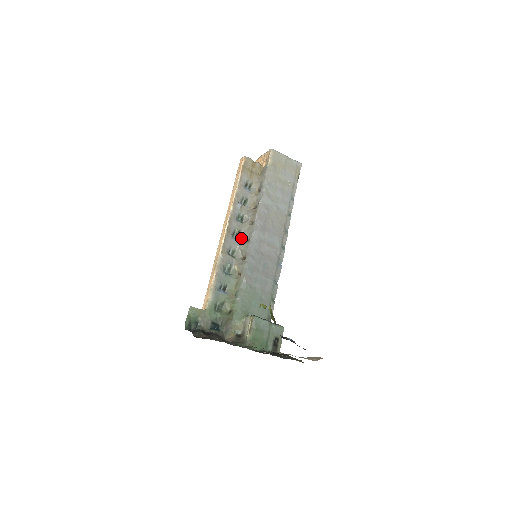
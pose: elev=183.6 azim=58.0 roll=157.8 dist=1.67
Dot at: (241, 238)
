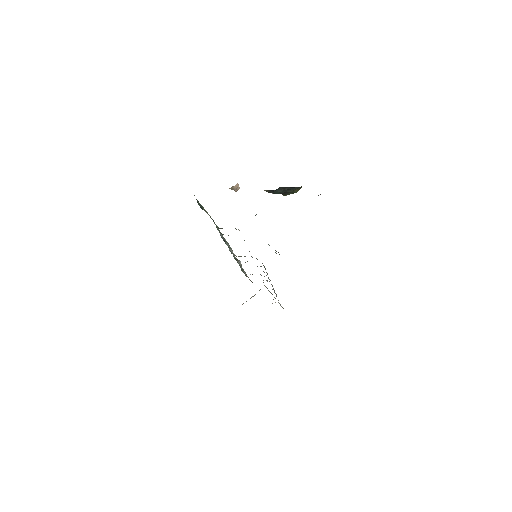
Dot at: occluded
